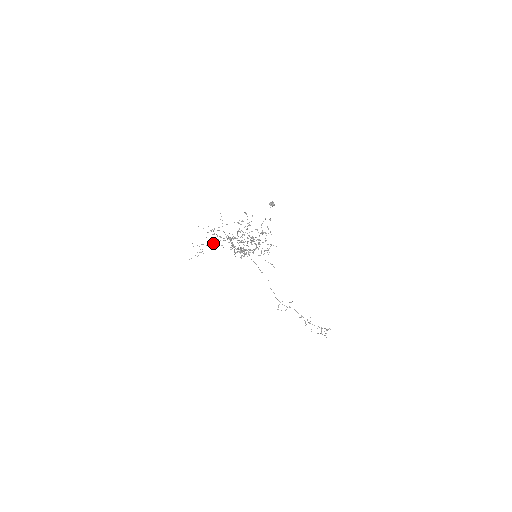
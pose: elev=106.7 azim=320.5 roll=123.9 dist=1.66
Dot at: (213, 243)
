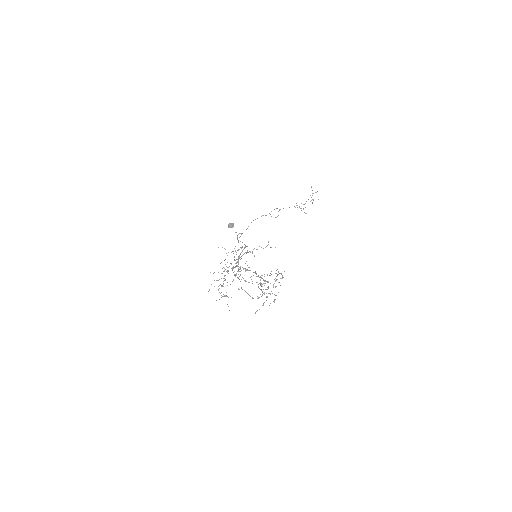
Dot at: occluded
